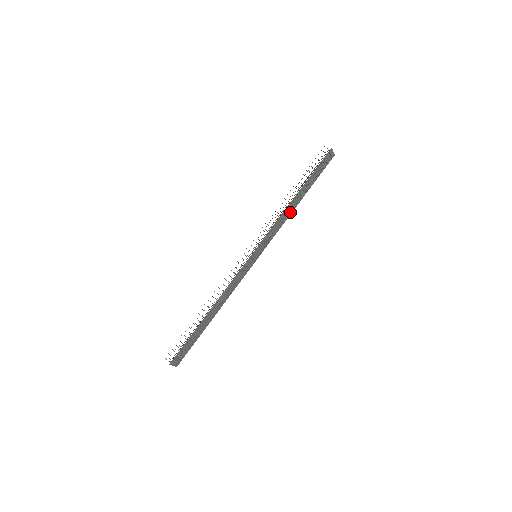
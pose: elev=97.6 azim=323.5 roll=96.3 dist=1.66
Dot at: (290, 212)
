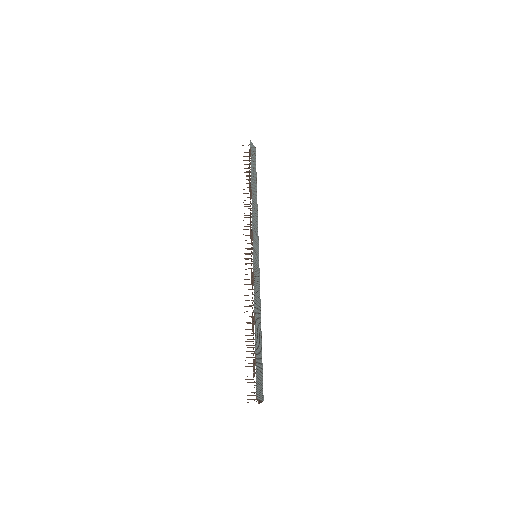
Dot at: (256, 205)
